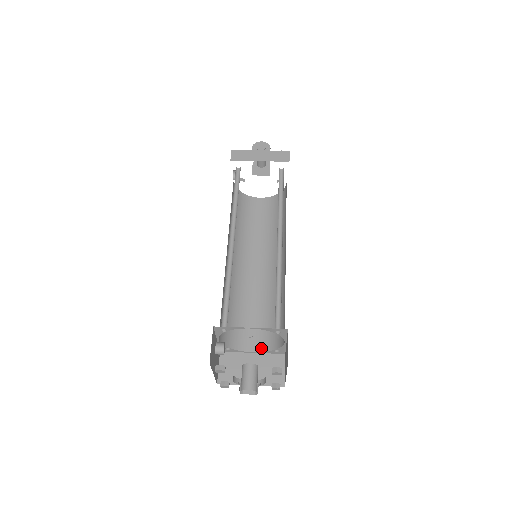
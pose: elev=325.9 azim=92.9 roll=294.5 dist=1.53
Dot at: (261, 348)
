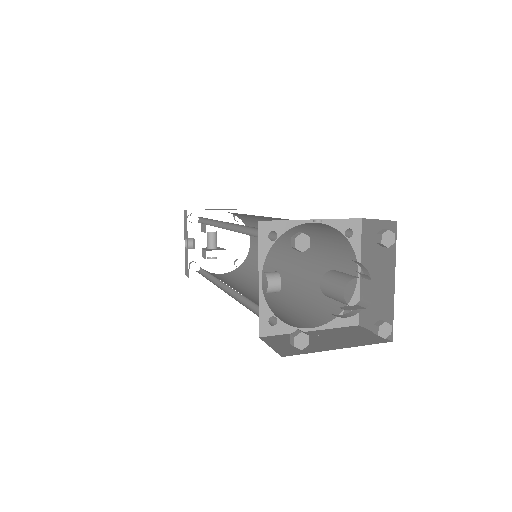
Dot at: (320, 322)
